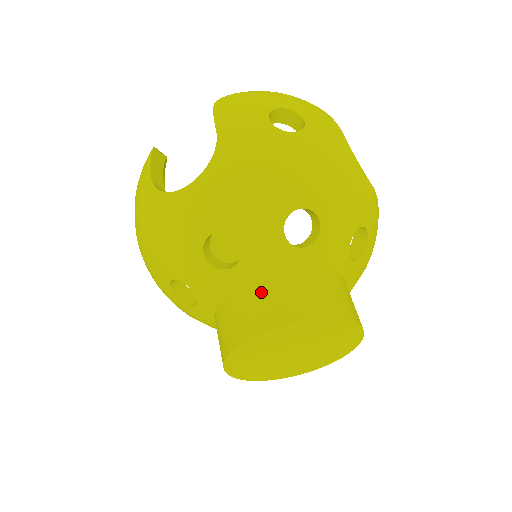
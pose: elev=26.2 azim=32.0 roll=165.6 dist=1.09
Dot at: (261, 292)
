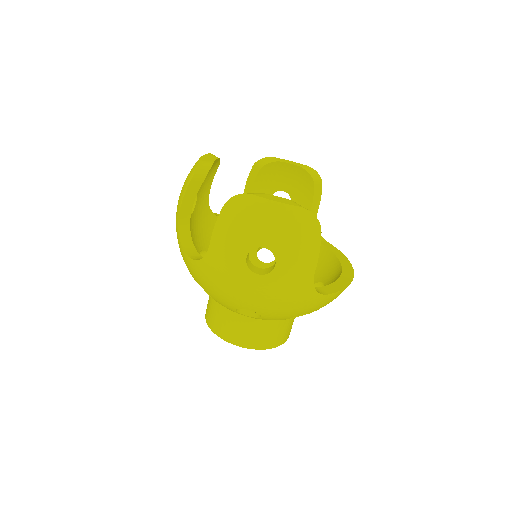
Dot at: (222, 315)
